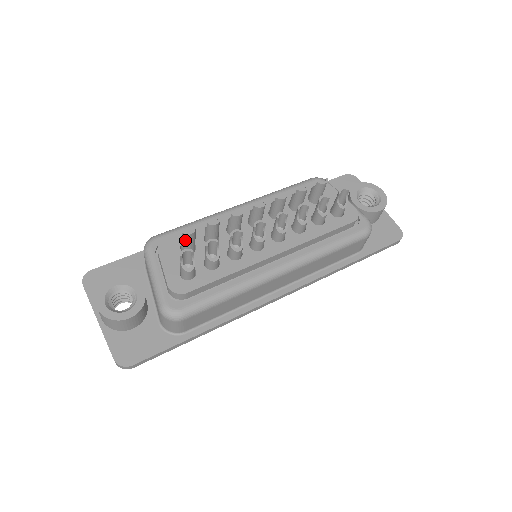
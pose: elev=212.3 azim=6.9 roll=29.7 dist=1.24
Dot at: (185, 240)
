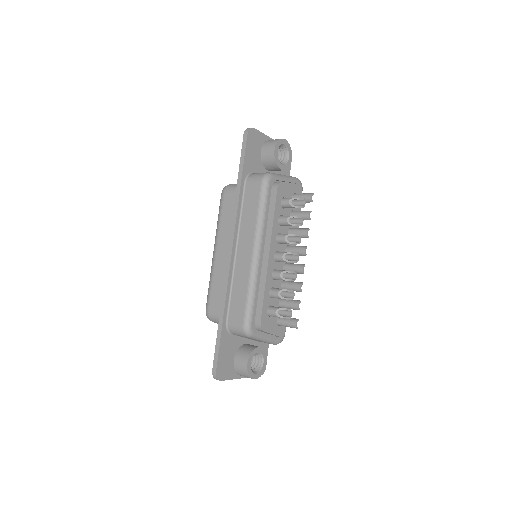
Dot at: (285, 317)
